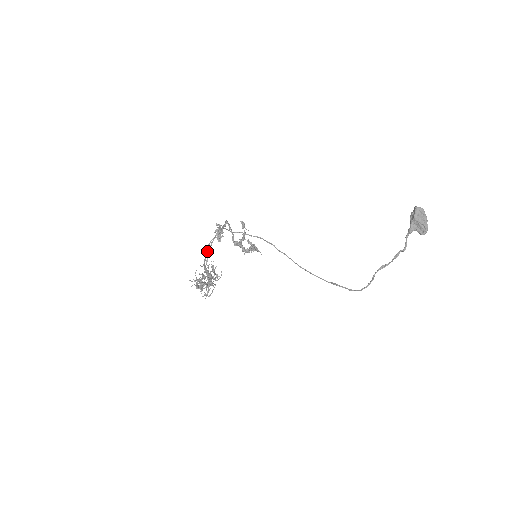
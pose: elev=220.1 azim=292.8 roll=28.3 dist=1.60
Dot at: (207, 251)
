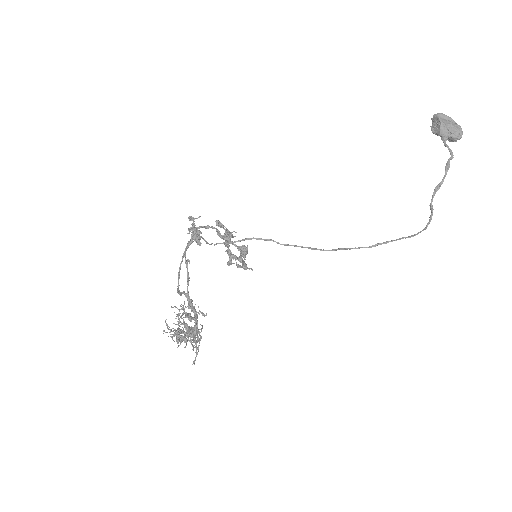
Dot at: (185, 262)
